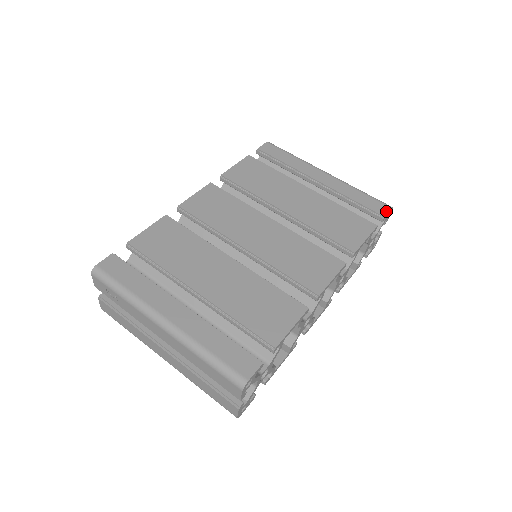
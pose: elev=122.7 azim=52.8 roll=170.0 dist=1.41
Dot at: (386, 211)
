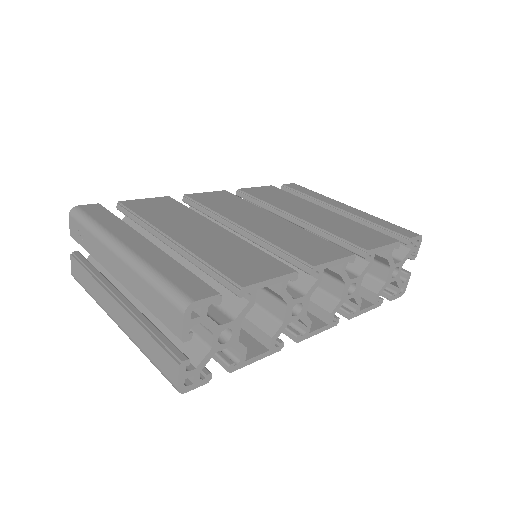
Dot at: (413, 235)
